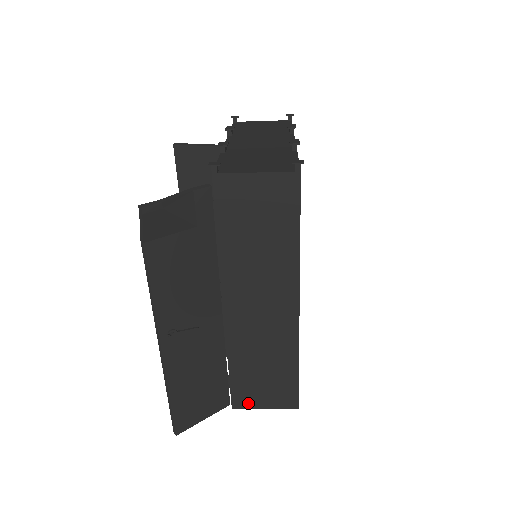
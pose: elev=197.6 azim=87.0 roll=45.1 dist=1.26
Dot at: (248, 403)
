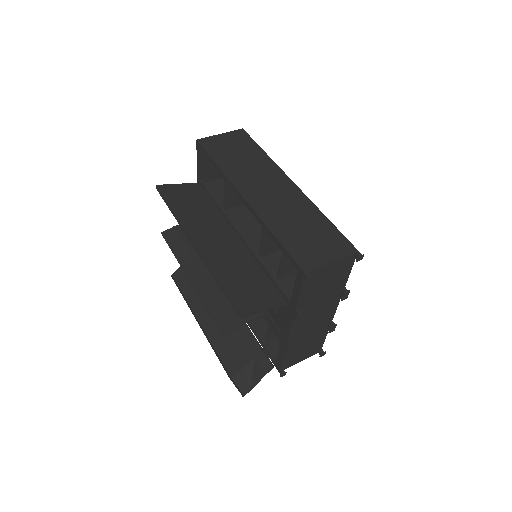
Dot at: occluded
